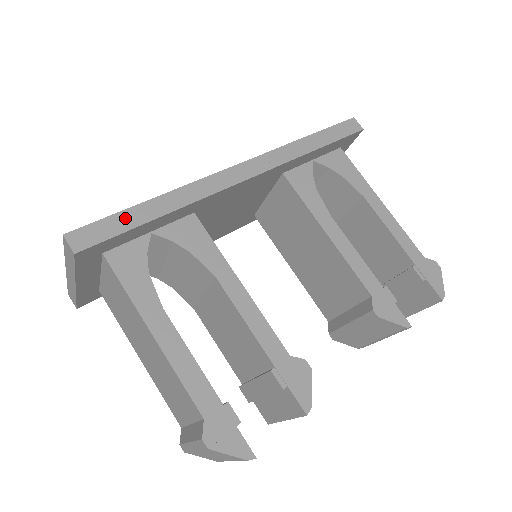
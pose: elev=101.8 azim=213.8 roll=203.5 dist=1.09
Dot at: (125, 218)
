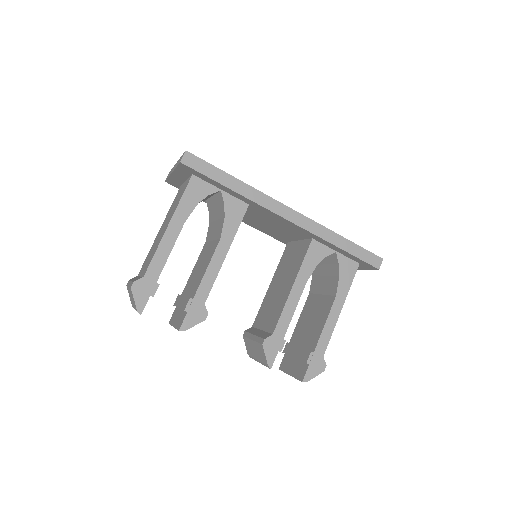
Dot at: (216, 172)
